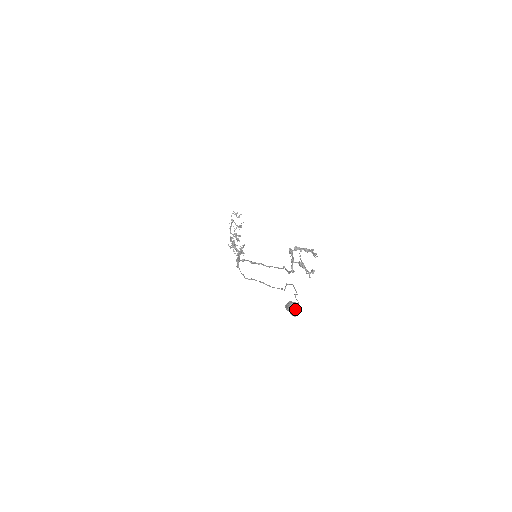
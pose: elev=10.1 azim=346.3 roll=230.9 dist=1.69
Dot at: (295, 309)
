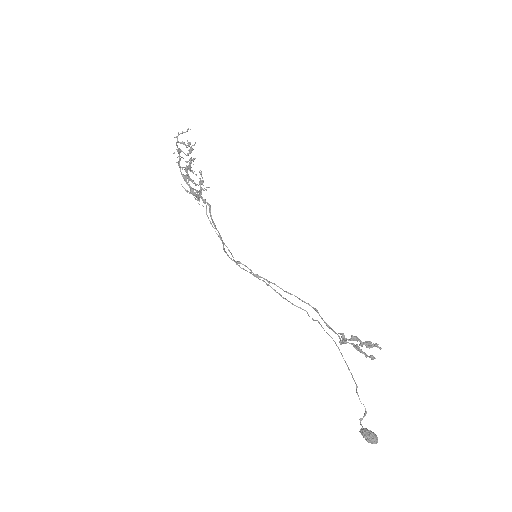
Dot at: (375, 443)
